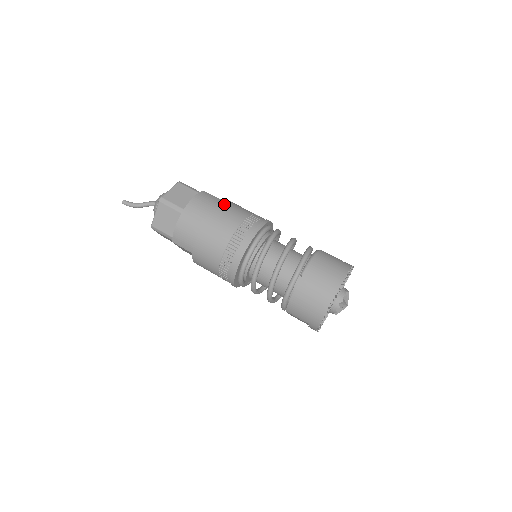
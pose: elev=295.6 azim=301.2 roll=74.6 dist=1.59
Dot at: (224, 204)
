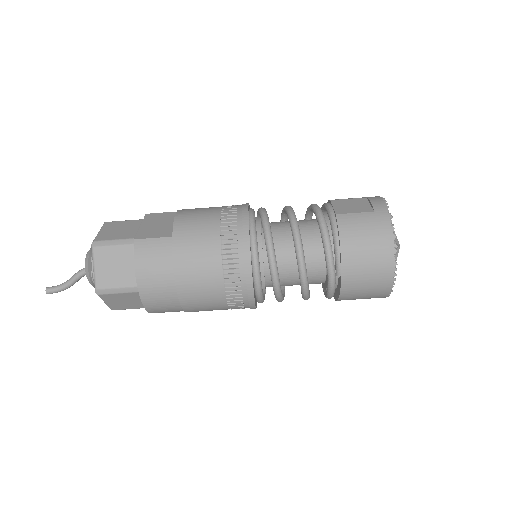
Dot at: (178, 246)
